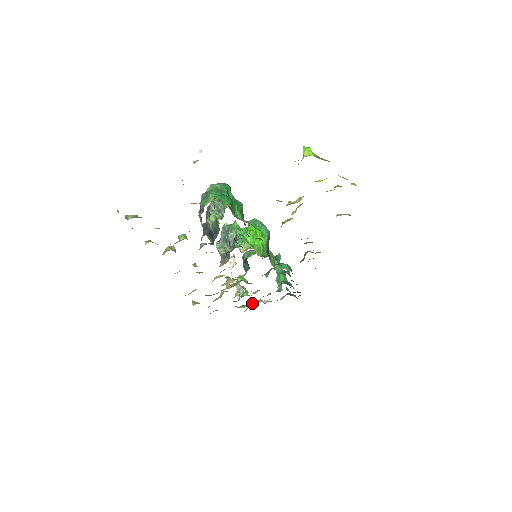
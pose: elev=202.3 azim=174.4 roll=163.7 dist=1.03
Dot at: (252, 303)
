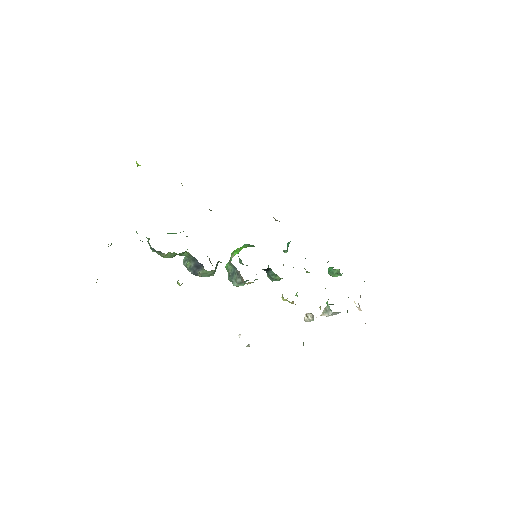
Dot at: occluded
